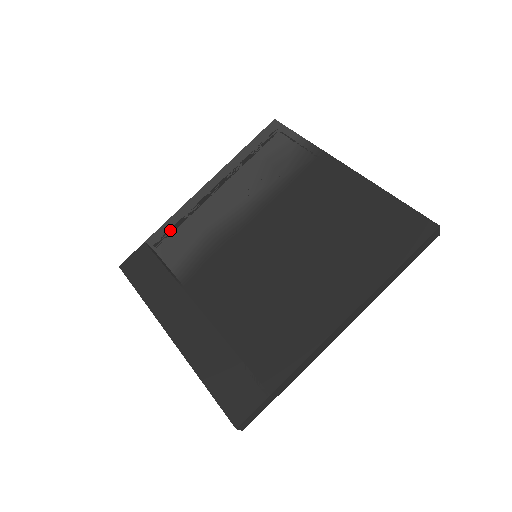
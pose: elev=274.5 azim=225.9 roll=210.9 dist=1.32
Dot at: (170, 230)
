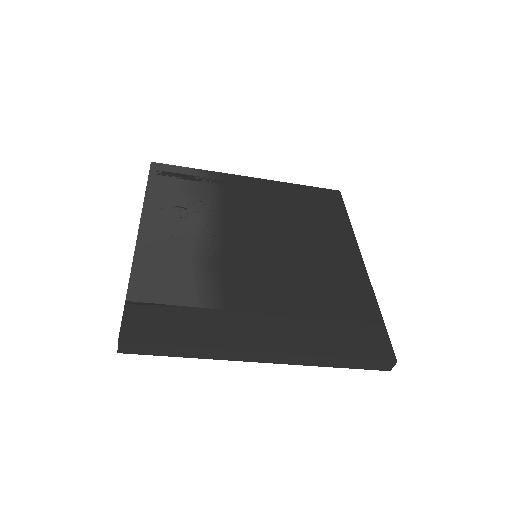
Dot at: (147, 275)
